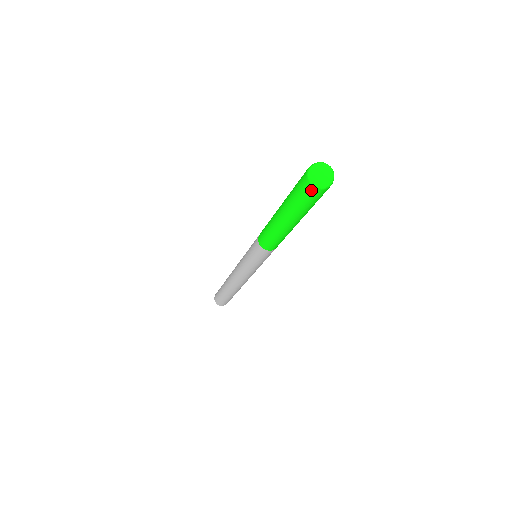
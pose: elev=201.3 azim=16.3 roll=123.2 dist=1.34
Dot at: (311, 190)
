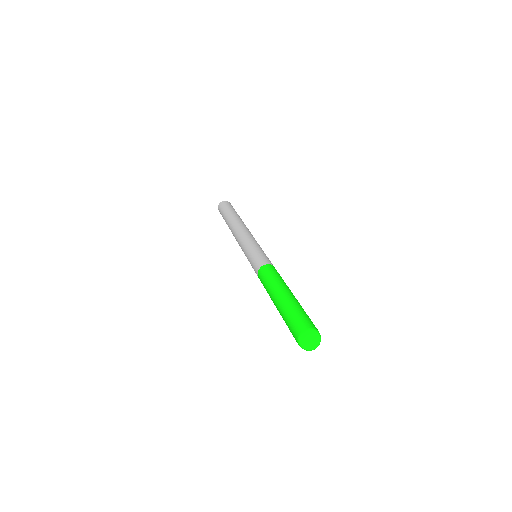
Dot at: (296, 341)
